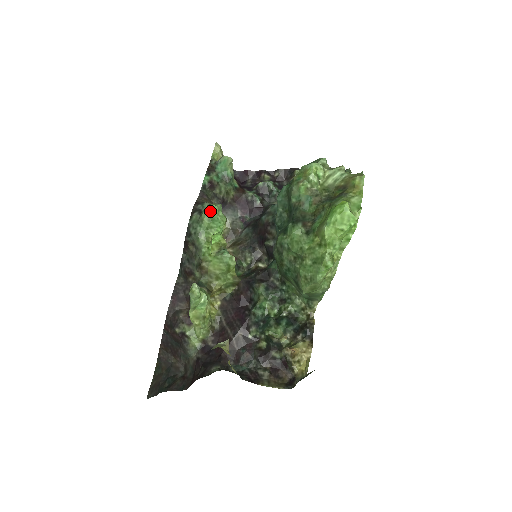
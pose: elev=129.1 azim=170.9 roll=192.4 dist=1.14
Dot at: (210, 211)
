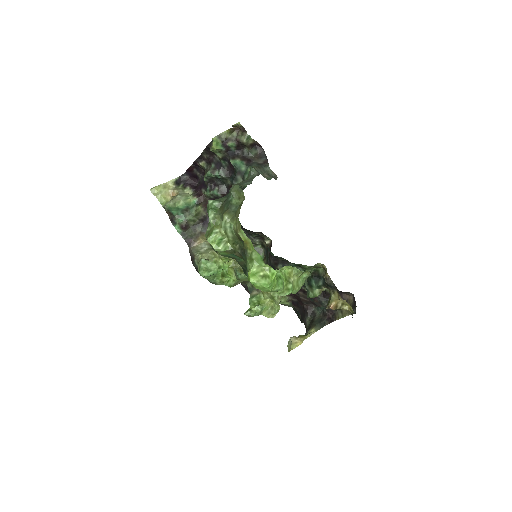
Dot at: (202, 276)
